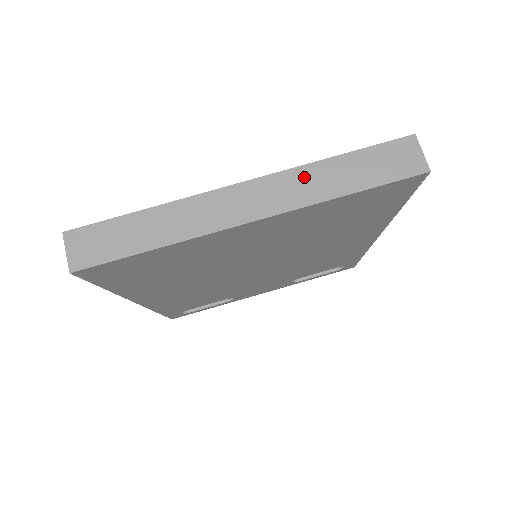
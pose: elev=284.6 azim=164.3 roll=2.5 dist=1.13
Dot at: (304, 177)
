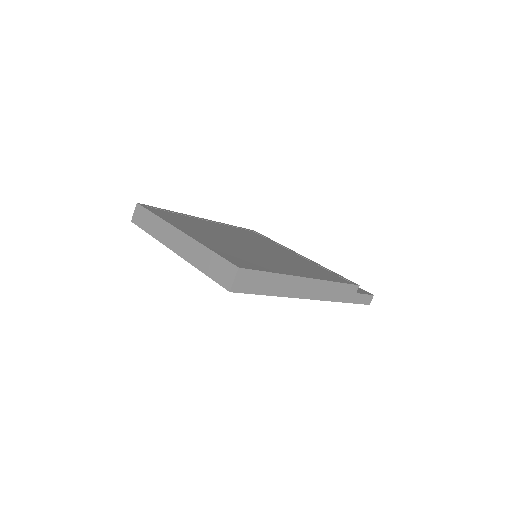
Dot at: (195, 248)
